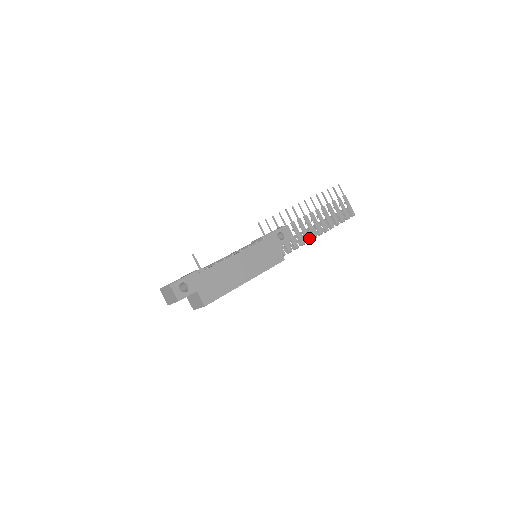
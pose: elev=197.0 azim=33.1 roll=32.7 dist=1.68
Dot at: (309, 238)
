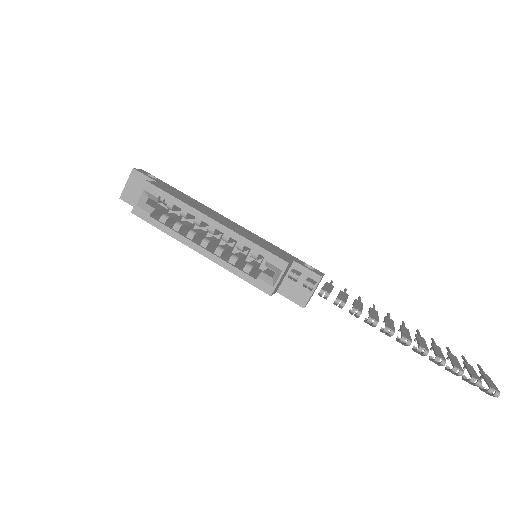
Dot at: (359, 310)
